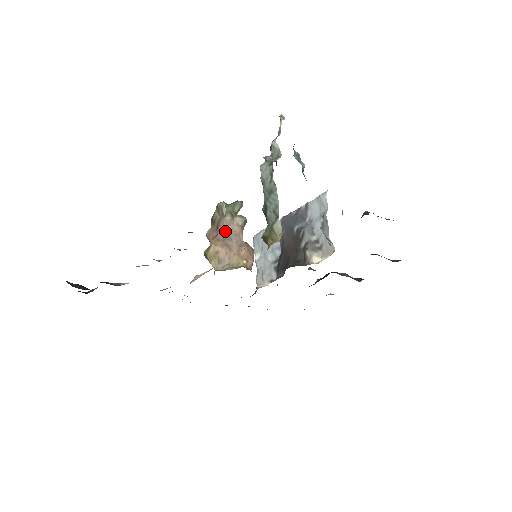
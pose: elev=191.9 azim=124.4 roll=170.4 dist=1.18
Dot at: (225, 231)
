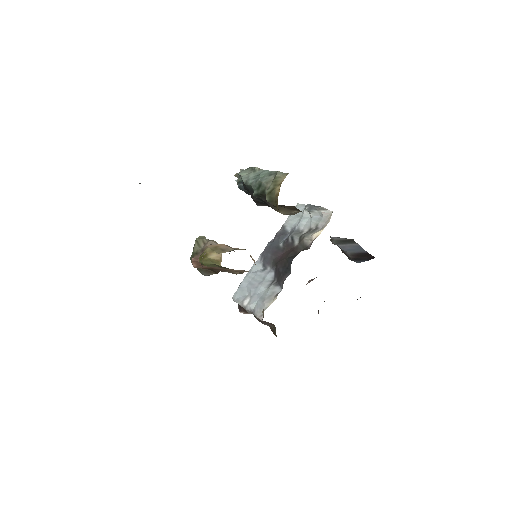
Dot at: occluded
